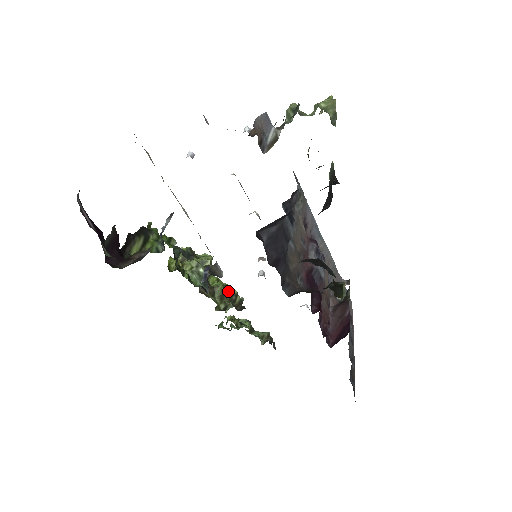
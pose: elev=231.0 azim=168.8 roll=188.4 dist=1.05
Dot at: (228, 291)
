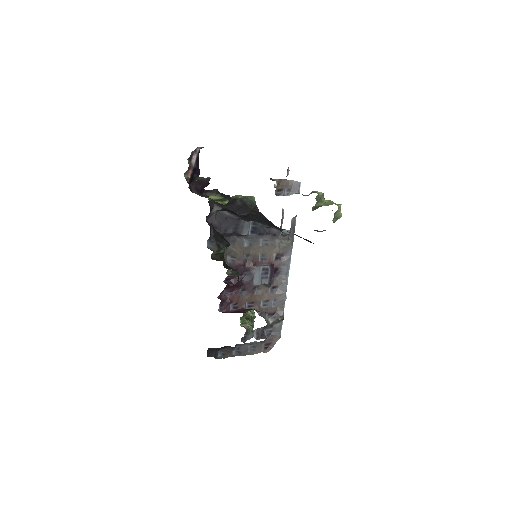
Dot at: occluded
